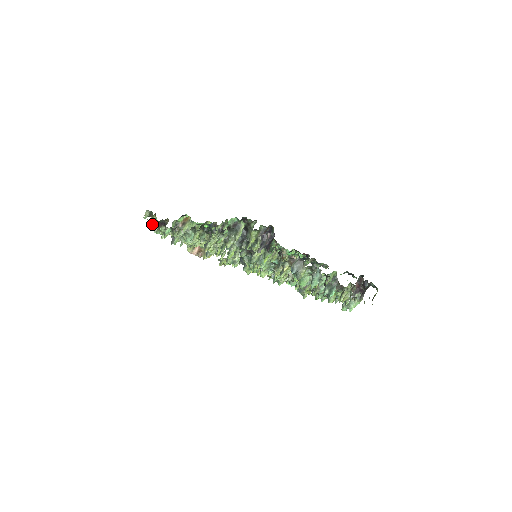
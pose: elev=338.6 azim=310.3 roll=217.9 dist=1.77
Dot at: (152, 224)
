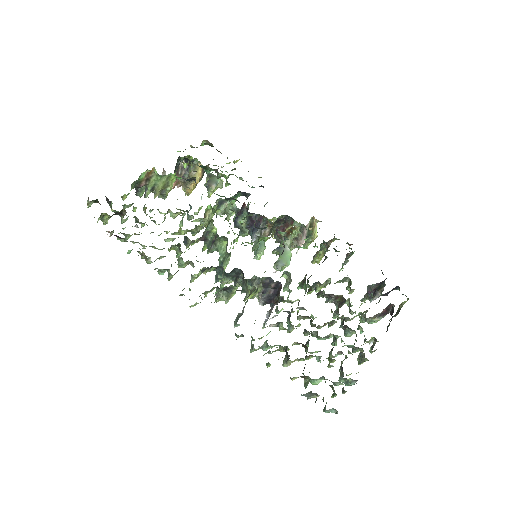
Dot at: (103, 220)
